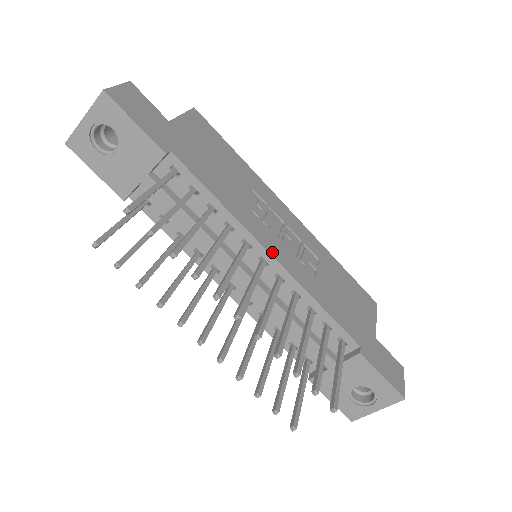
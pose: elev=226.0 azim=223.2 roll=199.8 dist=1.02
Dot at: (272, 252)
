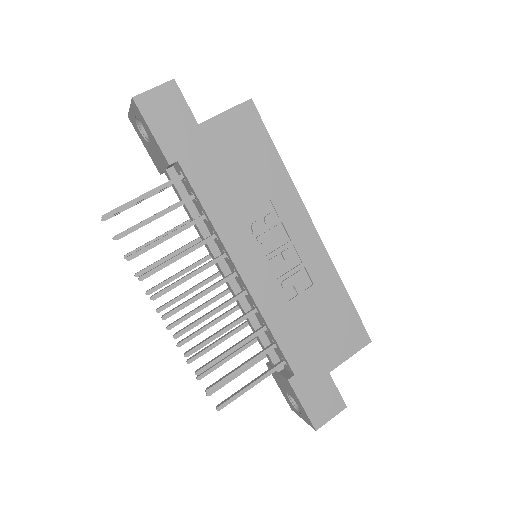
Dot at: (243, 271)
